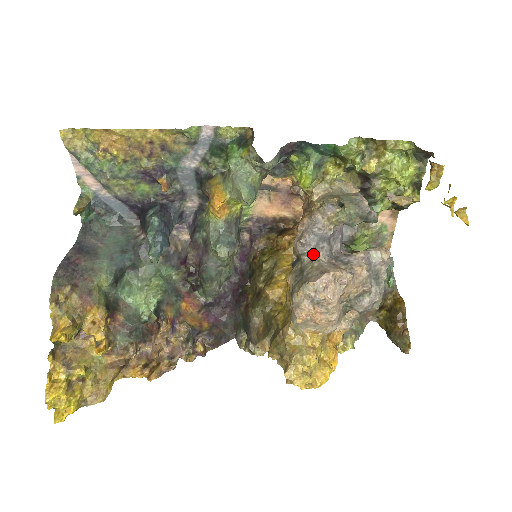
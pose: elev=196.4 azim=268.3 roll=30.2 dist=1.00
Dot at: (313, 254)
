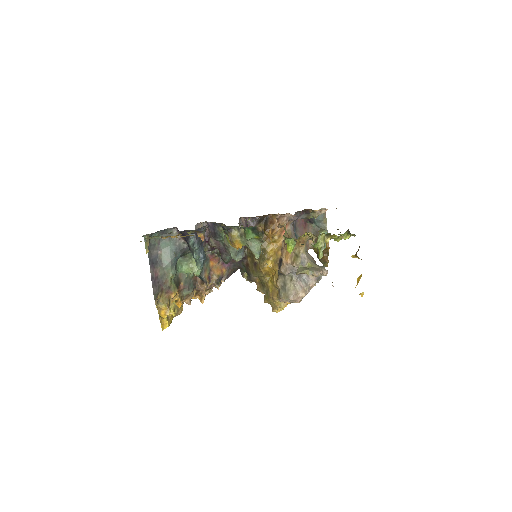
Dot at: (291, 276)
